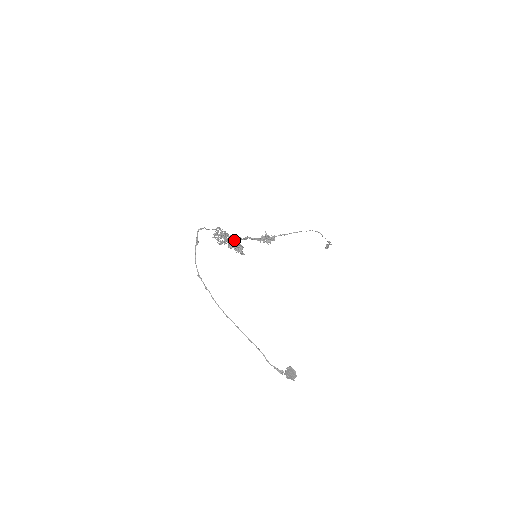
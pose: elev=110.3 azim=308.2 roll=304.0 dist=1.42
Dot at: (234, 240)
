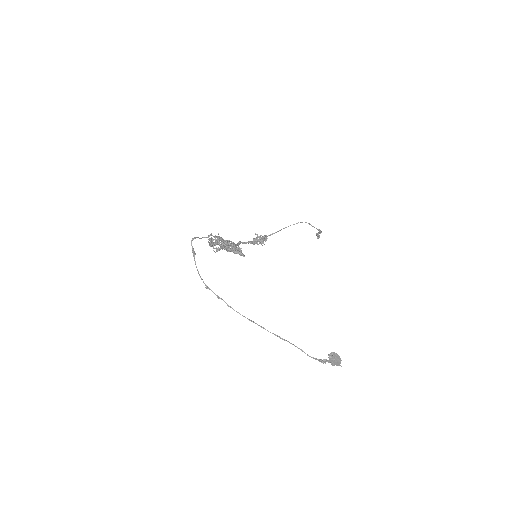
Dot at: occluded
